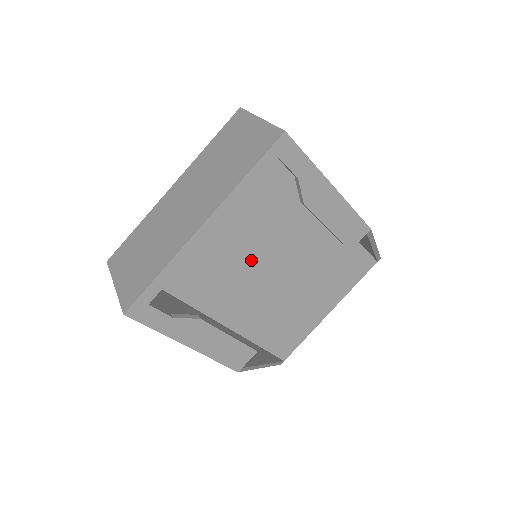
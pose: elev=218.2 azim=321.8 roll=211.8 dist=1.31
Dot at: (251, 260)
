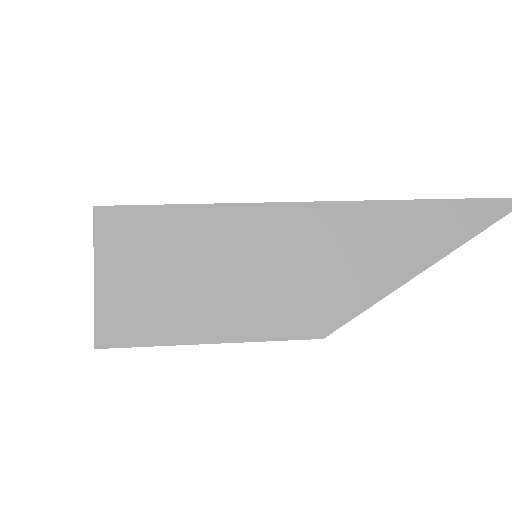
Dot at: occluded
